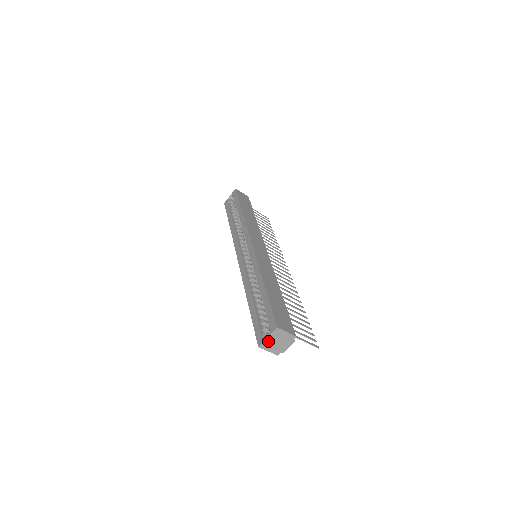
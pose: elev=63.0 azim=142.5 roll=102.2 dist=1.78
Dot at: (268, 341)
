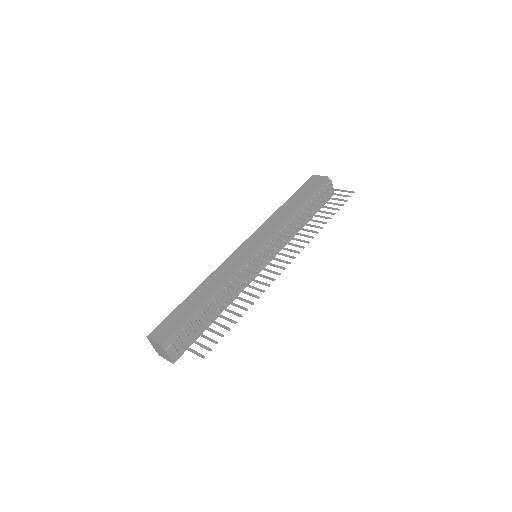
Dot at: (157, 350)
